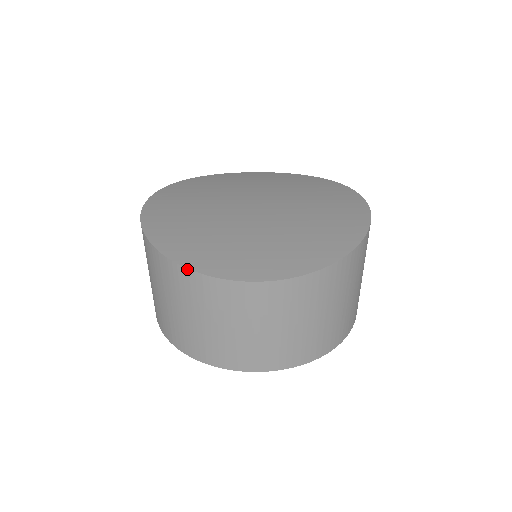
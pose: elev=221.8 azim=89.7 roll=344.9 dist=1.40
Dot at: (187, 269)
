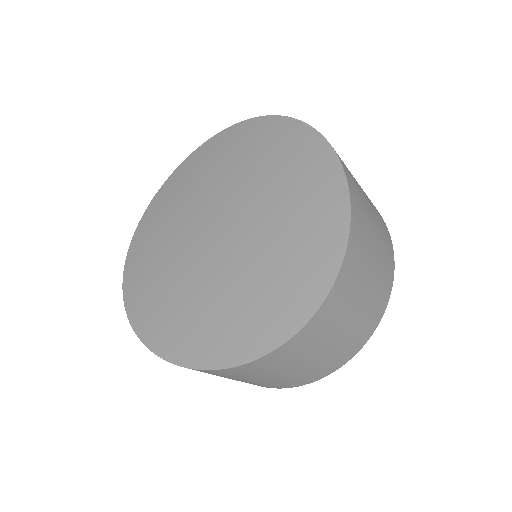
Dot at: (236, 367)
